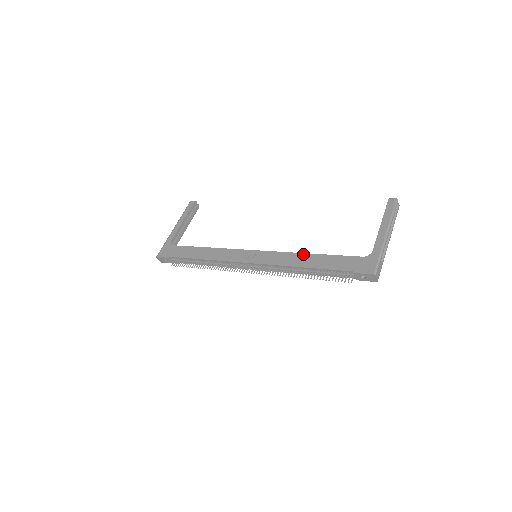
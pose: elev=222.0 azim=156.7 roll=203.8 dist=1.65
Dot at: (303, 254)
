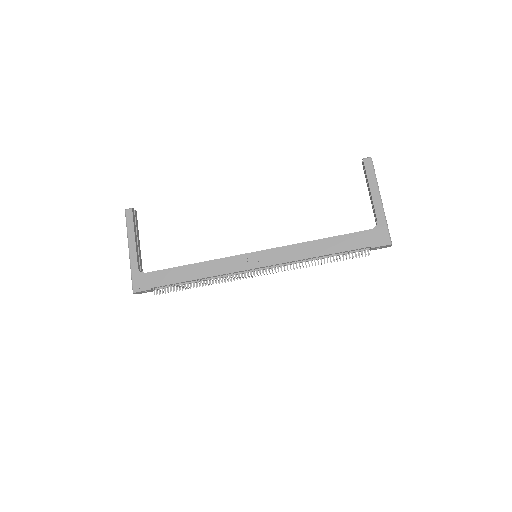
Dot at: (311, 242)
